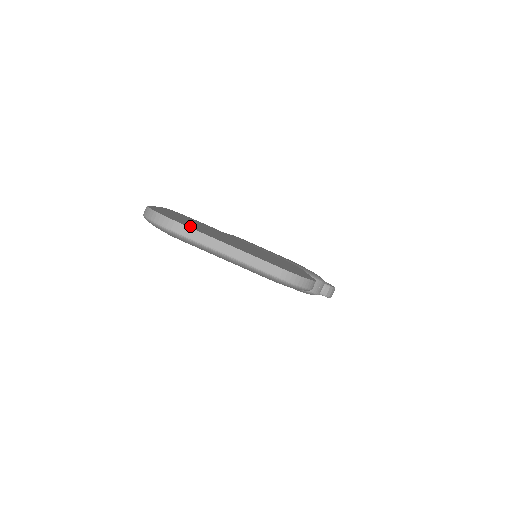
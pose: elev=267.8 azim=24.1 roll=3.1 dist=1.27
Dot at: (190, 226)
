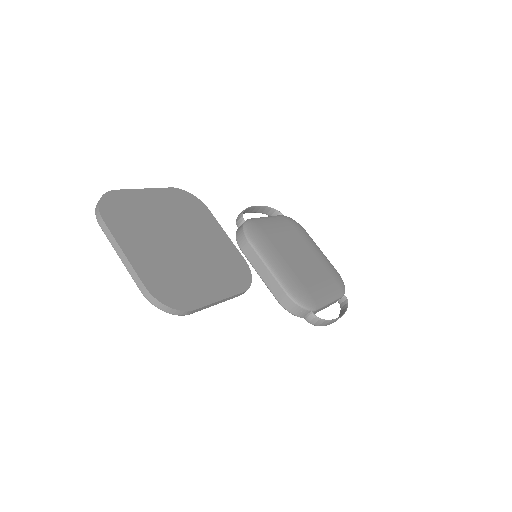
Dot at: (116, 221)
